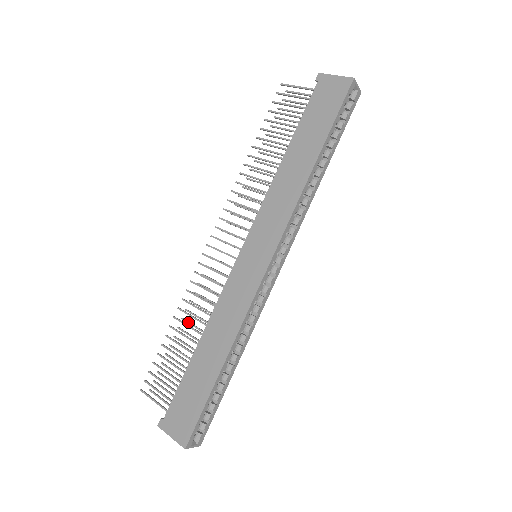
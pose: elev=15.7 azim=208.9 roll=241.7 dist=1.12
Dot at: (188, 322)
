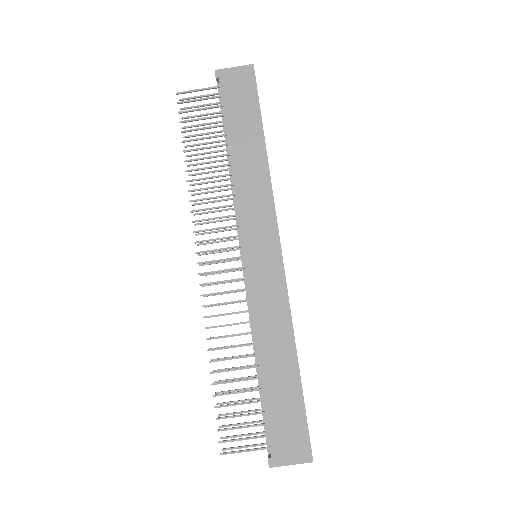
Dot at: (222, 358)
